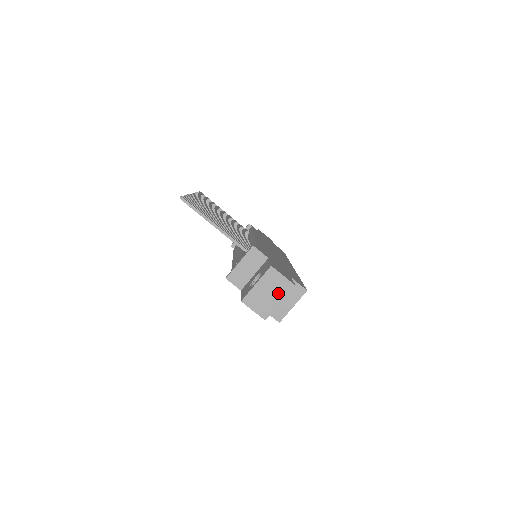
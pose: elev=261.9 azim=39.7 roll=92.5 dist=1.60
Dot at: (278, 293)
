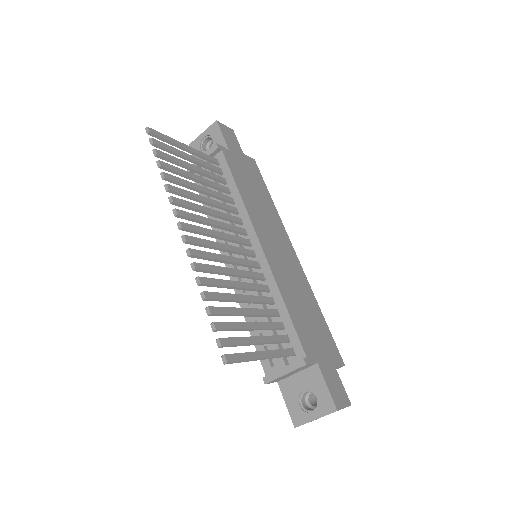
Dot at: occluded
